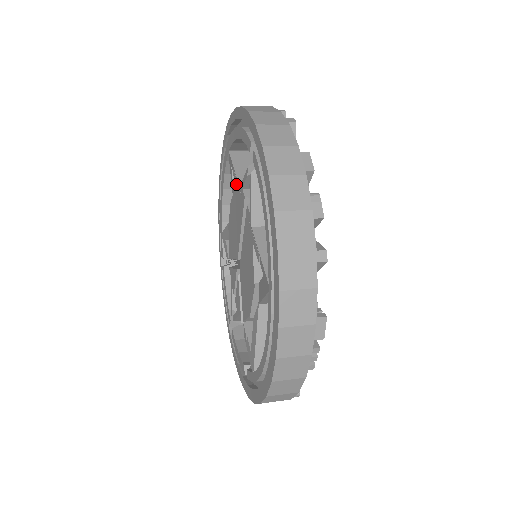
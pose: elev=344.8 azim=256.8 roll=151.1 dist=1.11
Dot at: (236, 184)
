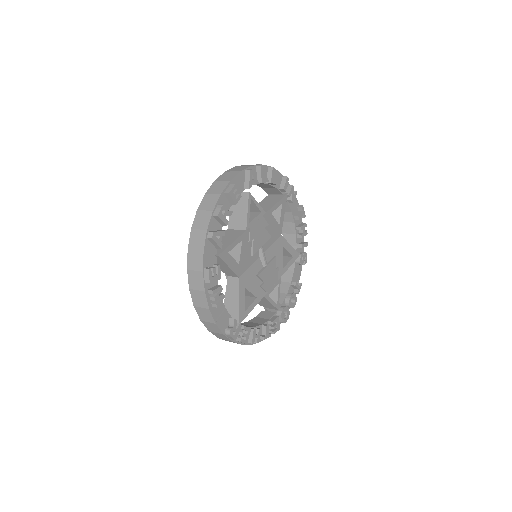
Dot at: occluded
